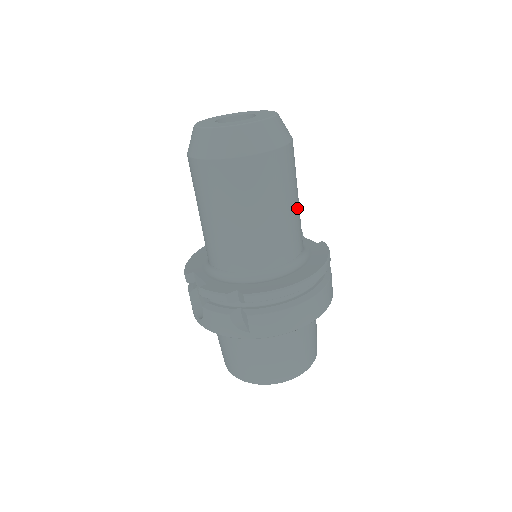
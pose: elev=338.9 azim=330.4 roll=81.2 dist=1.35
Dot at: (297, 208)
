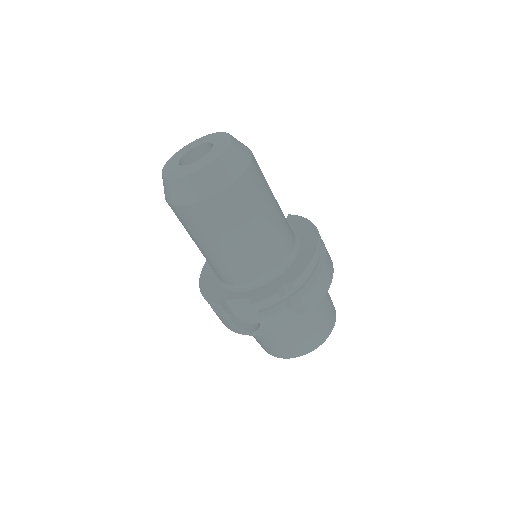
Dot at: occluded
